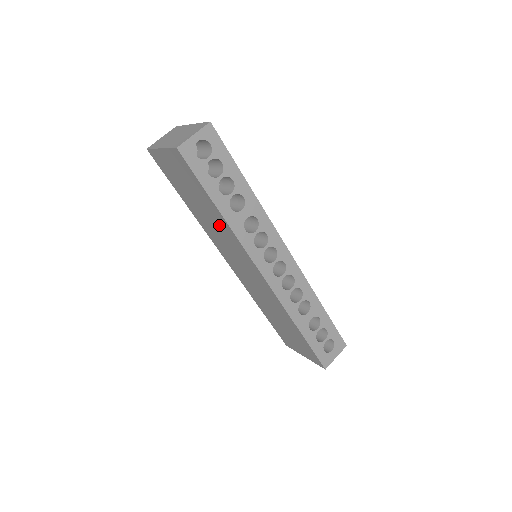
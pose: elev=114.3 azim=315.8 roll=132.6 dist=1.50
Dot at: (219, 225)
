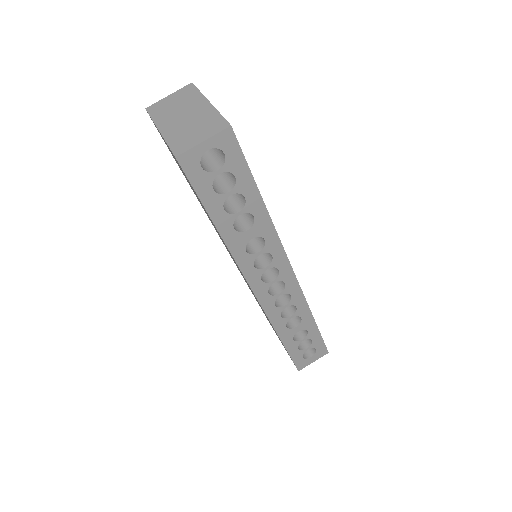
Dot at: (217, 231)
